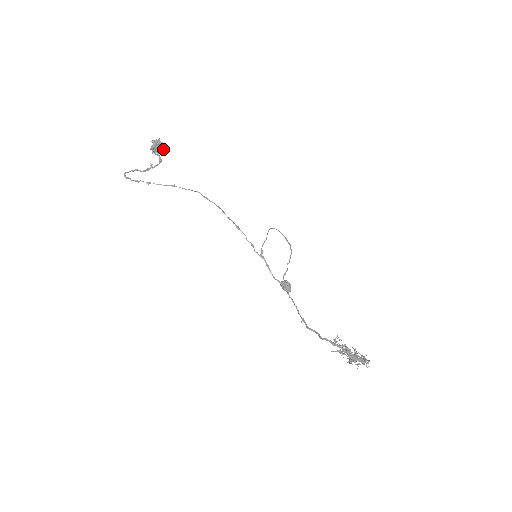
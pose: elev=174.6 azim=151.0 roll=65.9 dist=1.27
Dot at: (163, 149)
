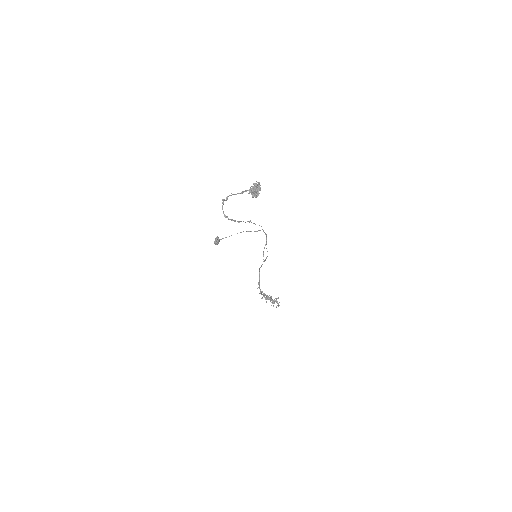
Dot at: occluded
